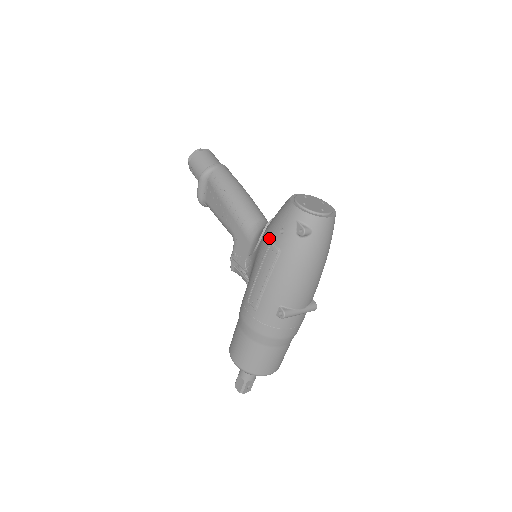
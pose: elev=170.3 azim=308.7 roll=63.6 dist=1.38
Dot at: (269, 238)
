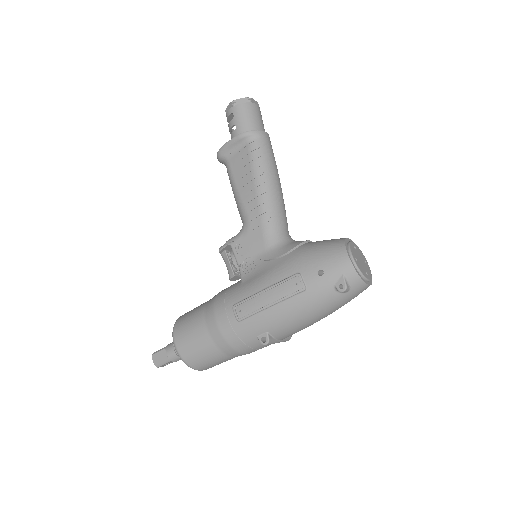
Dot at: (300, 267)
